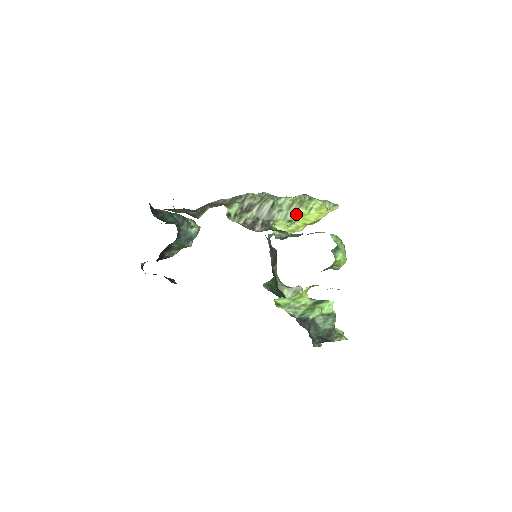
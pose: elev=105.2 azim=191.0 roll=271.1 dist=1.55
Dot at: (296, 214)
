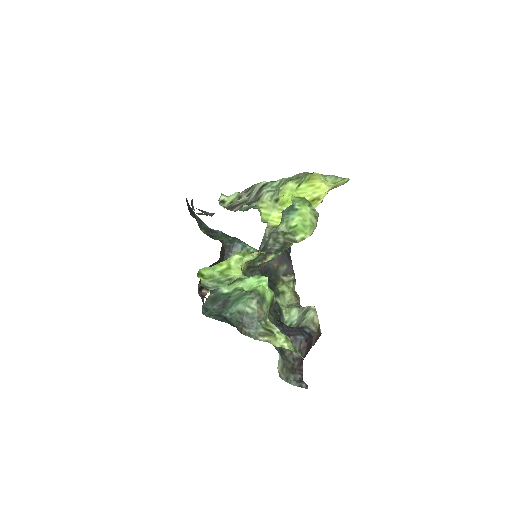
Dot at: (282, 190)
